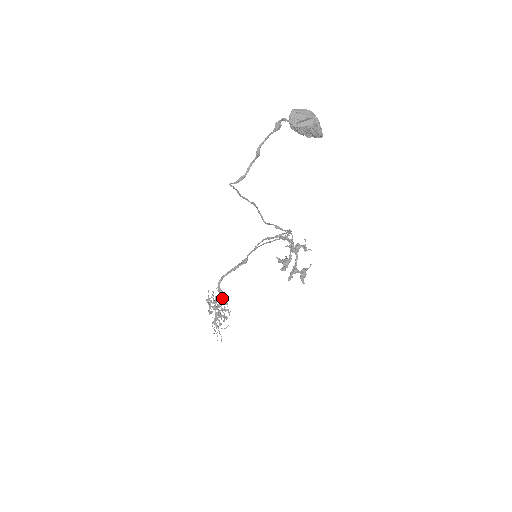
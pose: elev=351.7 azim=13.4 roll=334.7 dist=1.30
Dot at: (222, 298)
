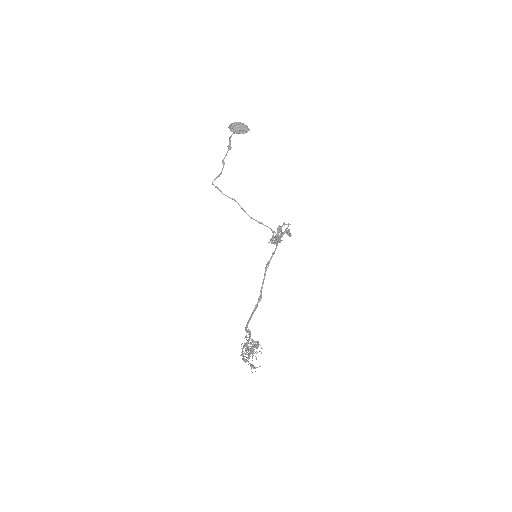
Dot at: (250, 333)
